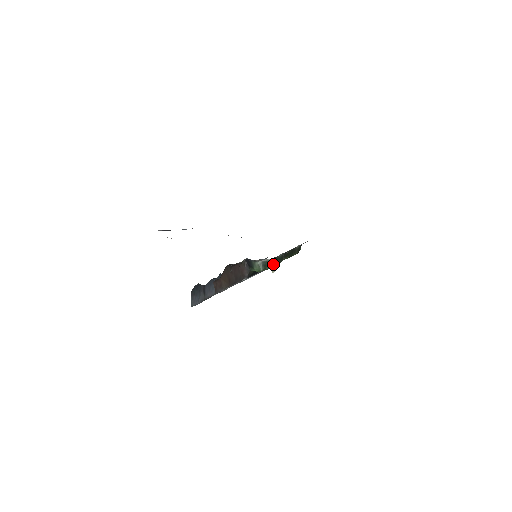
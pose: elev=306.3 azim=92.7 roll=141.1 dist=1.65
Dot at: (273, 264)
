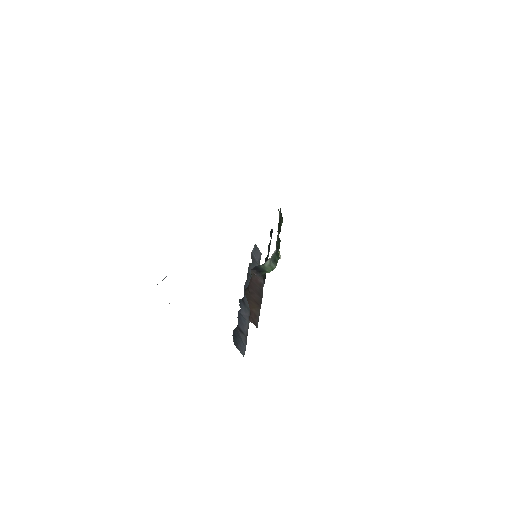
Dot at: occluded
